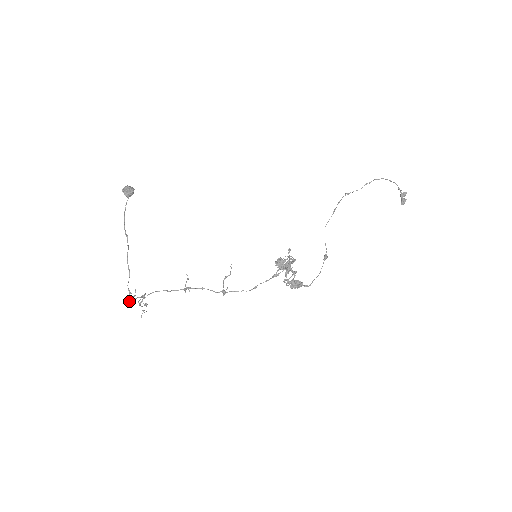
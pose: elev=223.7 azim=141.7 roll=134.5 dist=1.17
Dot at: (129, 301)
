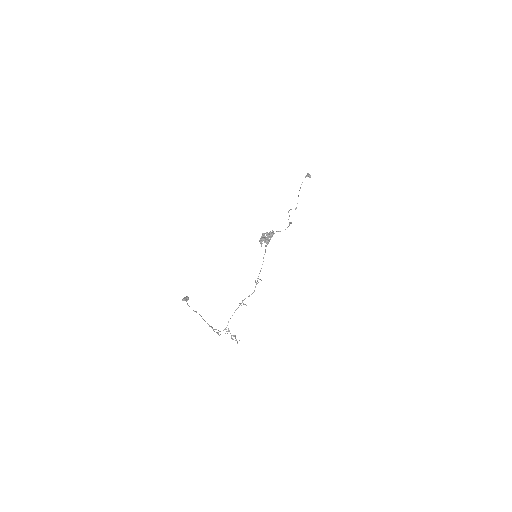
Dot at: (213, 329)
